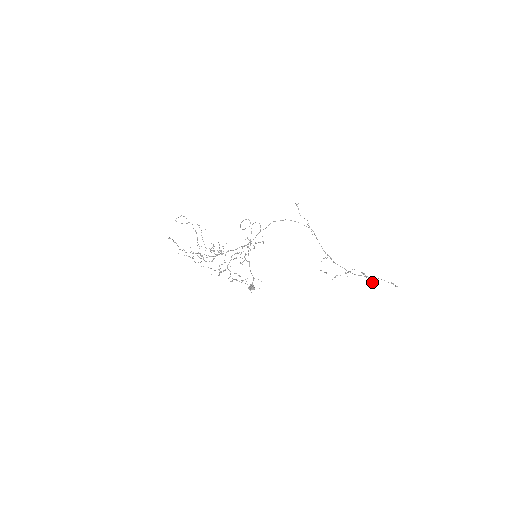
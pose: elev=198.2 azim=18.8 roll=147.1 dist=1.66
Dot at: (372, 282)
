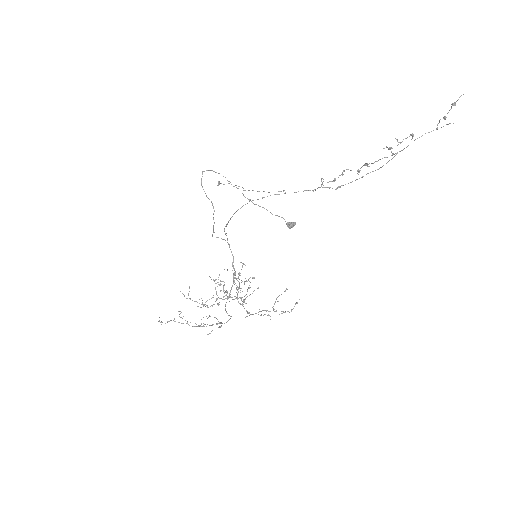
Dot at: (412, 136)
